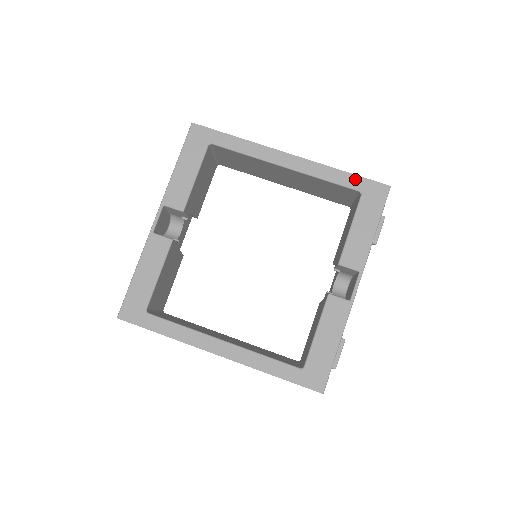
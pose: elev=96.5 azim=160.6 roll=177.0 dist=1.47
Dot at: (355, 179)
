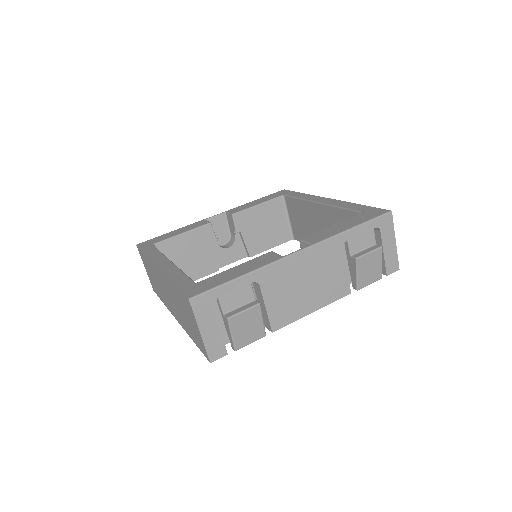
Dot at: (364, 207)
